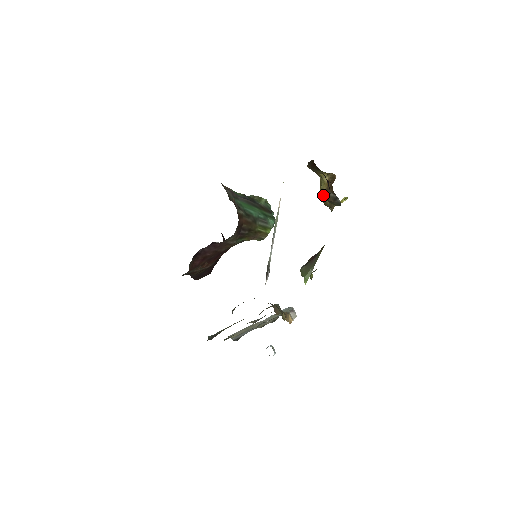
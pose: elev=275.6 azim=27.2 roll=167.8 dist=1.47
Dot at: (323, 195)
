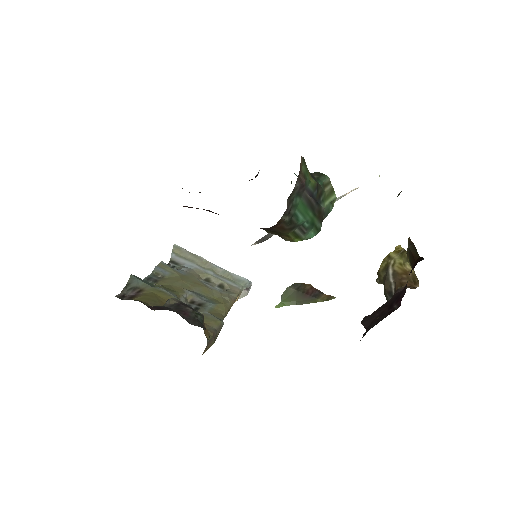
Dot at: (388, 268)
